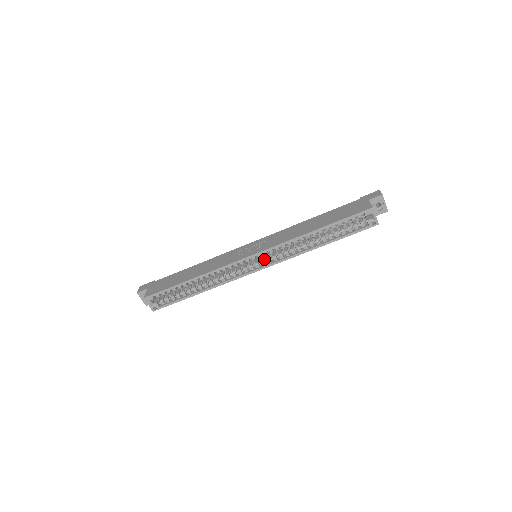
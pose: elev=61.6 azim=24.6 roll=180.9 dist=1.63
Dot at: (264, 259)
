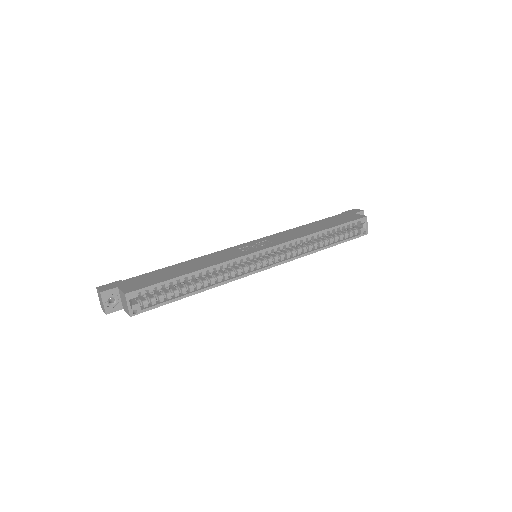
Dot at: (270, 258)
